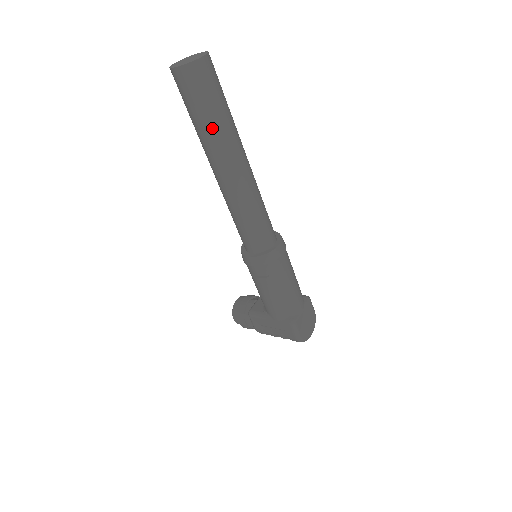
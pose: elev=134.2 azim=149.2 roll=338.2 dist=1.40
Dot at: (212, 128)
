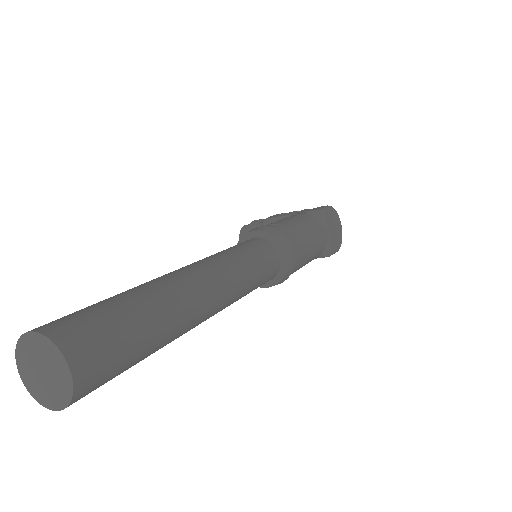
Dot at: (158, 349)
